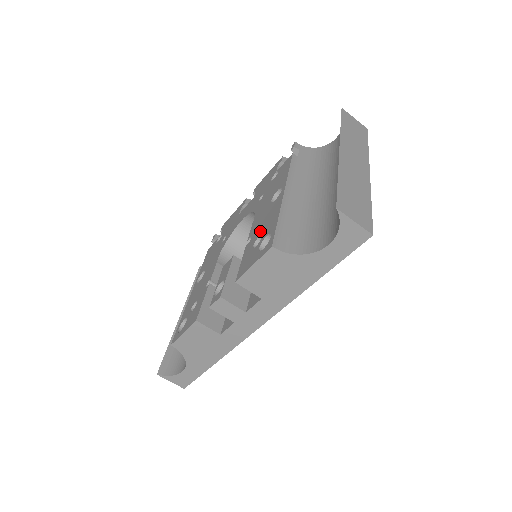
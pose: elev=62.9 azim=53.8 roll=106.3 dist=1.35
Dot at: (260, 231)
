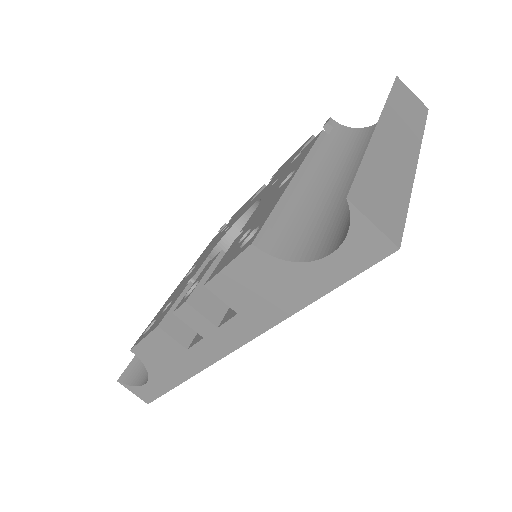
Dot at: (253, 222)
